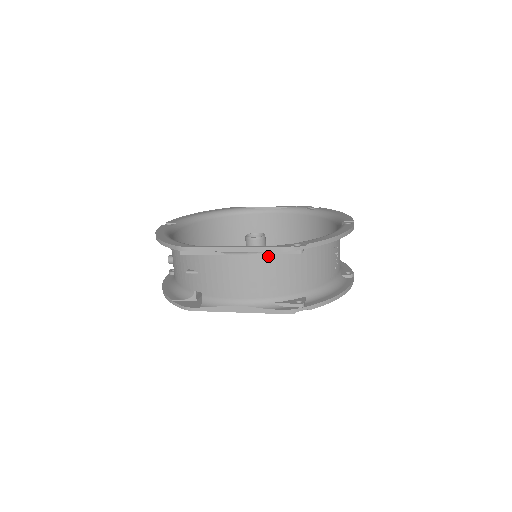
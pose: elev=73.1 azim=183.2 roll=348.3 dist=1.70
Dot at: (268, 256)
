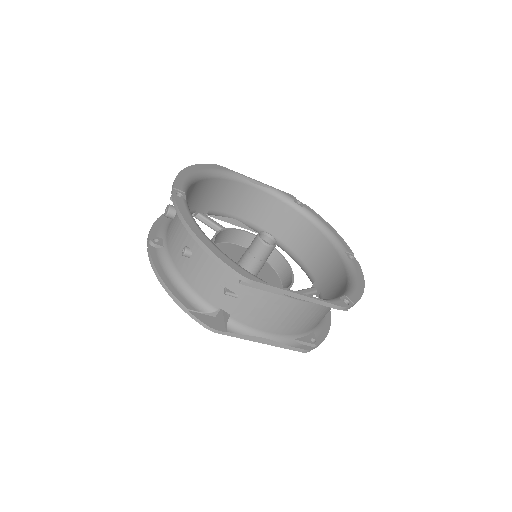
Dot at: (319, 305)
